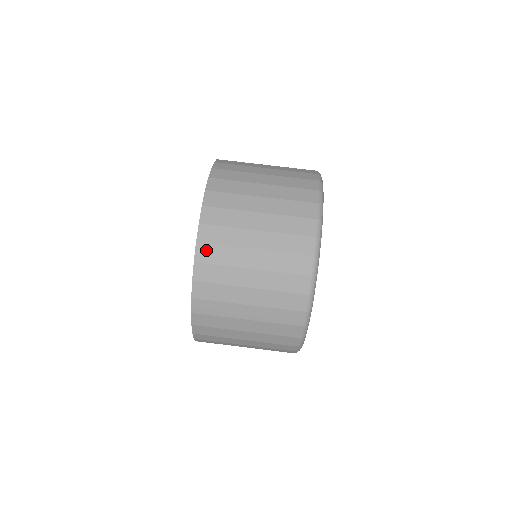
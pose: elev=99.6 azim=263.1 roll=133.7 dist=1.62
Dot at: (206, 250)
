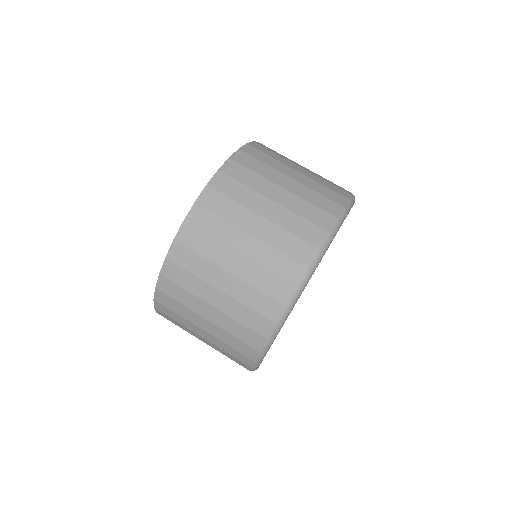
Dot at: (245, 157)
